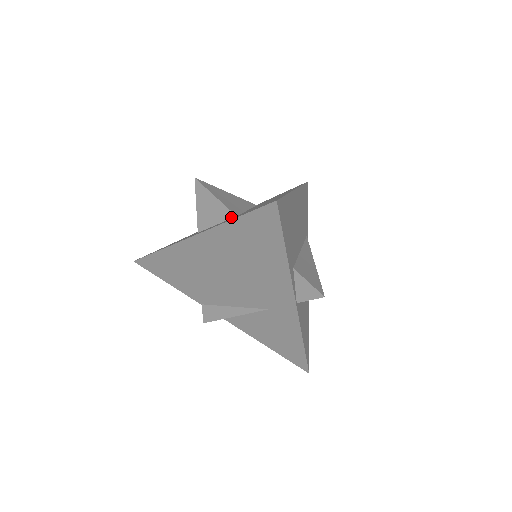
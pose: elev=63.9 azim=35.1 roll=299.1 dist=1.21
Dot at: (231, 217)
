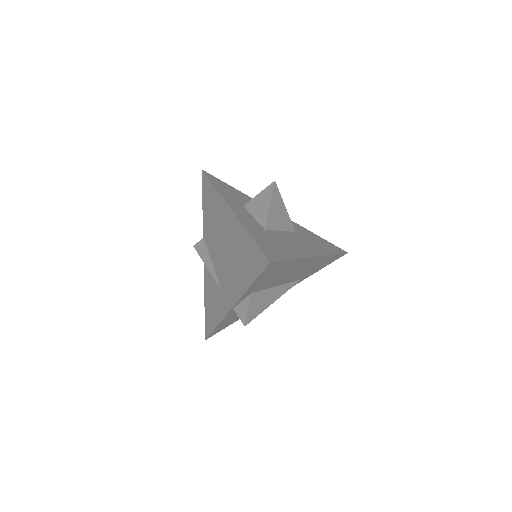
Dot at: (263, 226)
